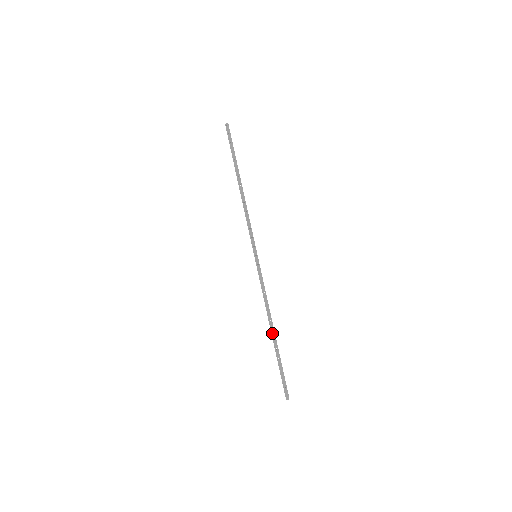
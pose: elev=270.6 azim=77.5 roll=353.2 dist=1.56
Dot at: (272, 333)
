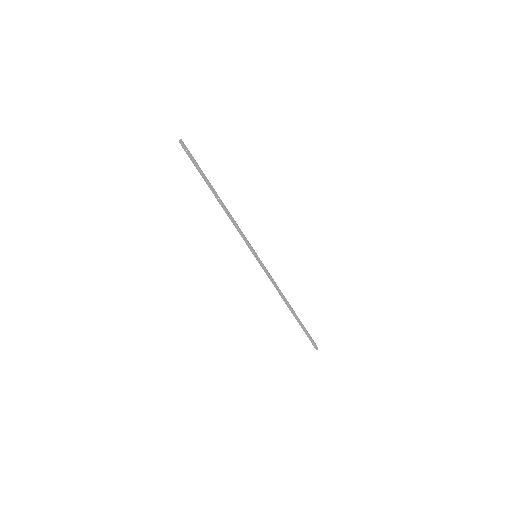
Dot at: (290, 310)
